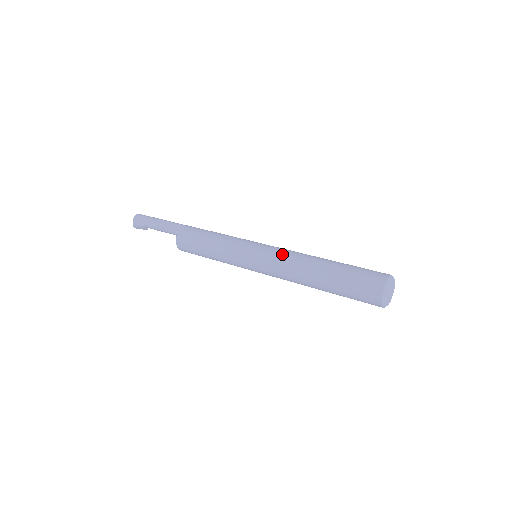
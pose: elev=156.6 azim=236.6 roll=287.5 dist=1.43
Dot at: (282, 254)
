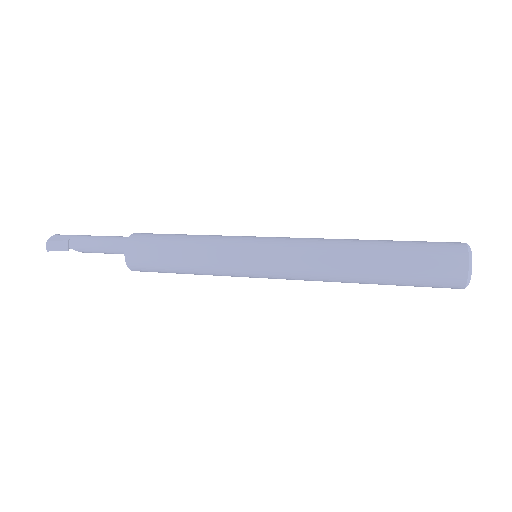
Dot at: (305, 238)
